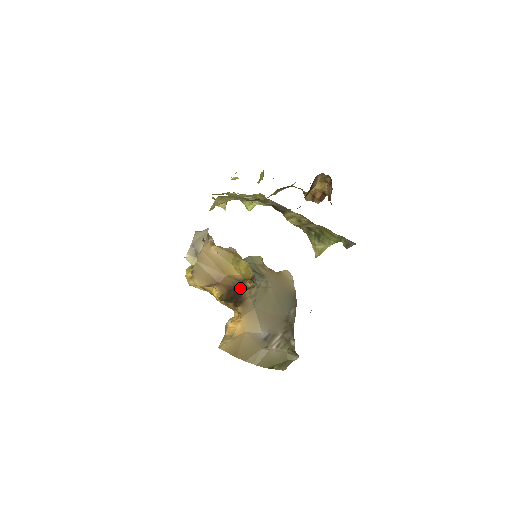
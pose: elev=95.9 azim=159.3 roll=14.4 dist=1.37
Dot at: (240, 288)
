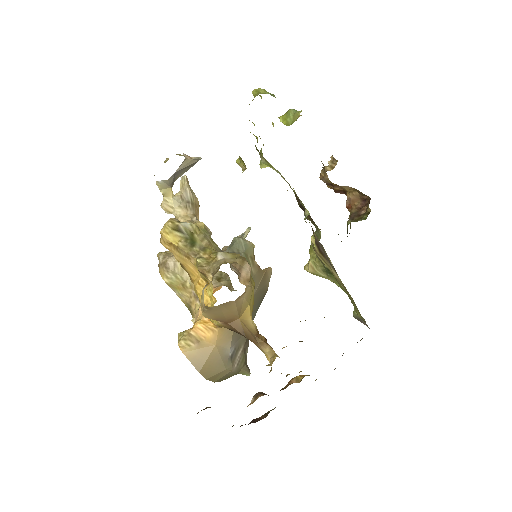
Dot at: (248, 339)
